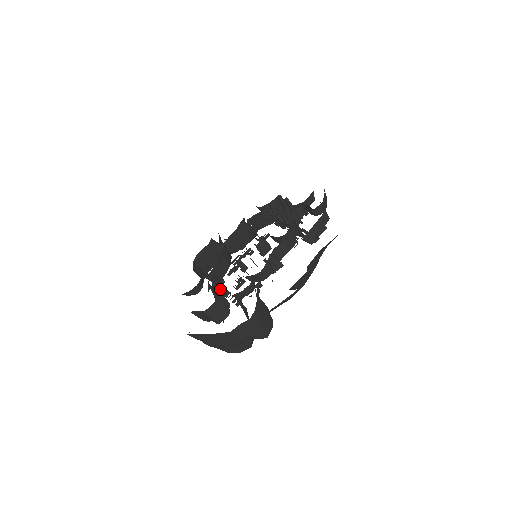
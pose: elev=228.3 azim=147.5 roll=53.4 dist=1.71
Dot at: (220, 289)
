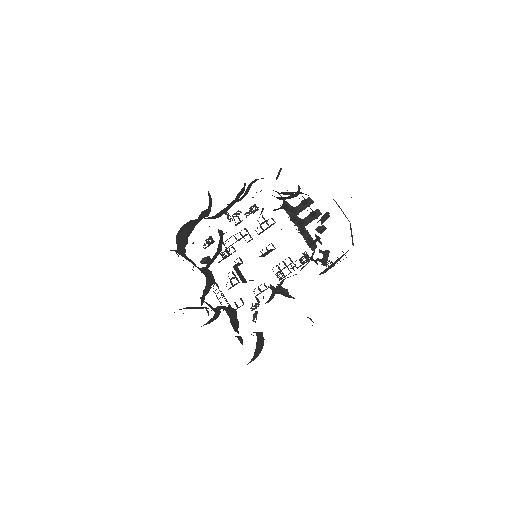
Dot at: occluded
